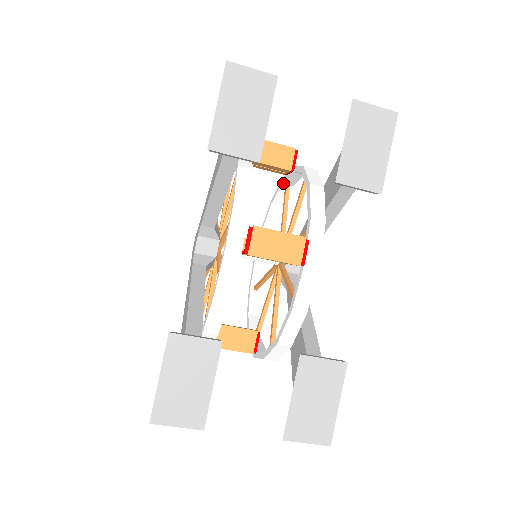
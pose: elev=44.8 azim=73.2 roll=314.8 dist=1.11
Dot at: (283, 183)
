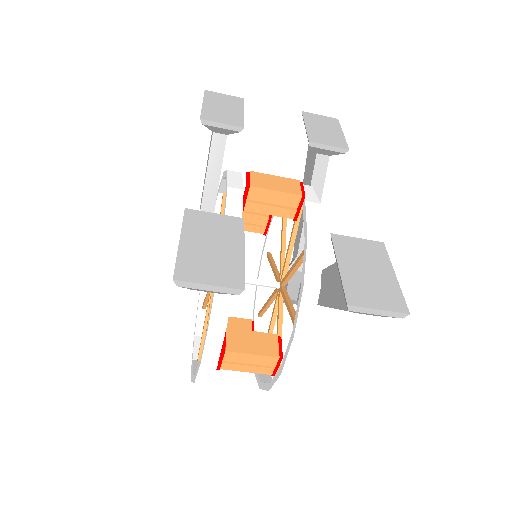
Dot at: (264, 252)
